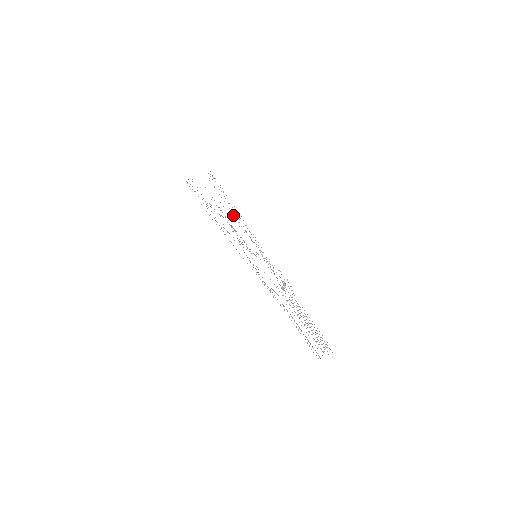
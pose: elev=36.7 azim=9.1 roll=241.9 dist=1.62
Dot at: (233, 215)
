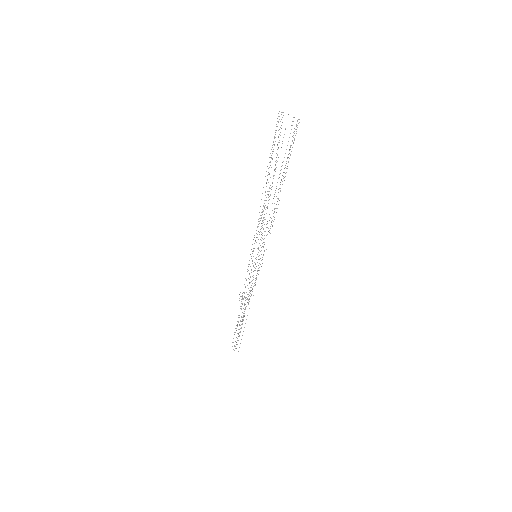
Dot at: occluded
